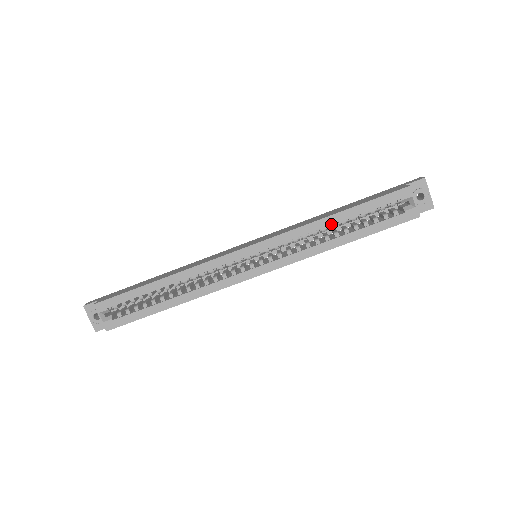
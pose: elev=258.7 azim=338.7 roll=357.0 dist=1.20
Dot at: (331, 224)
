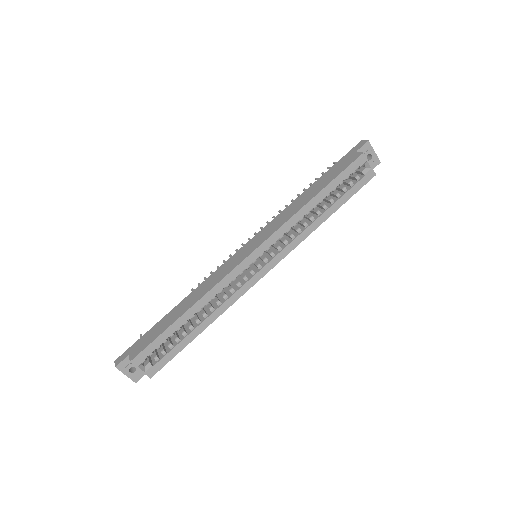
Dot at: (313, 207)
